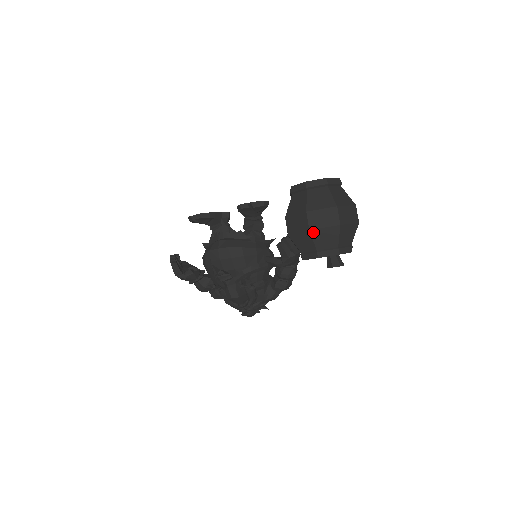
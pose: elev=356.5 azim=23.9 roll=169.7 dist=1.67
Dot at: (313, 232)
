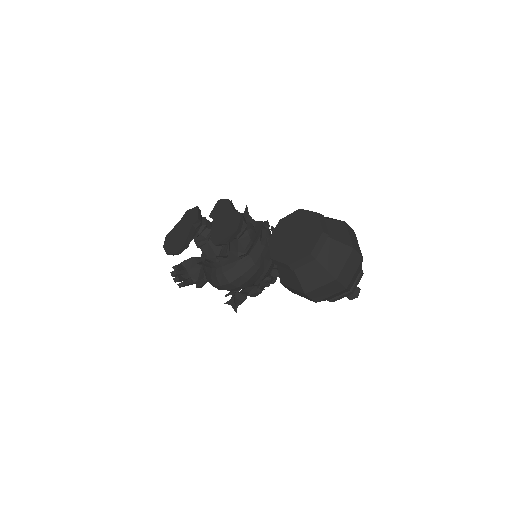
Dot at: (320, 301)
